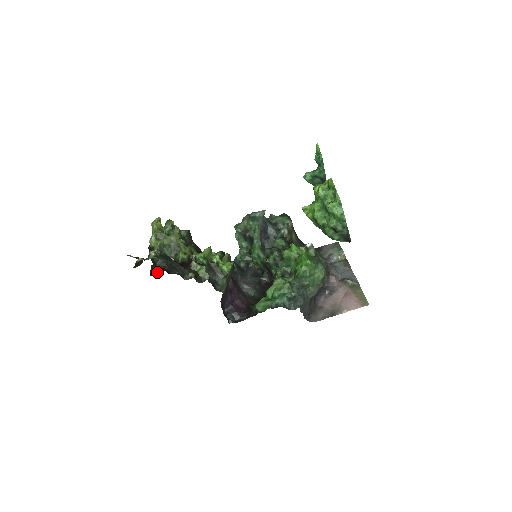
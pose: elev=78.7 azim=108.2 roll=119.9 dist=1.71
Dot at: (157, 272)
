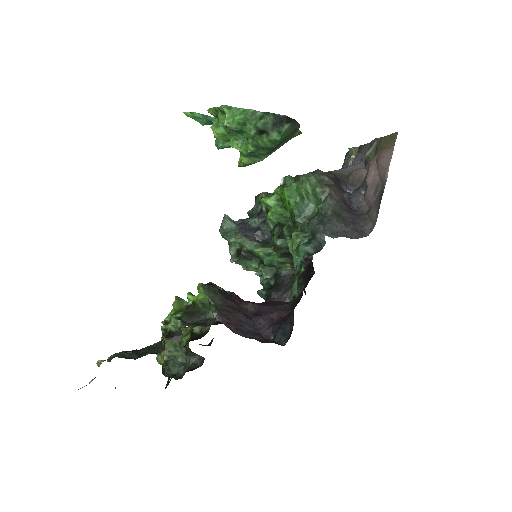
Dot at: (168, 380)
